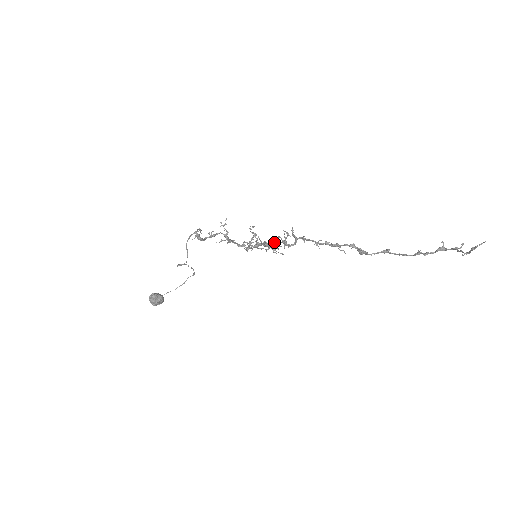
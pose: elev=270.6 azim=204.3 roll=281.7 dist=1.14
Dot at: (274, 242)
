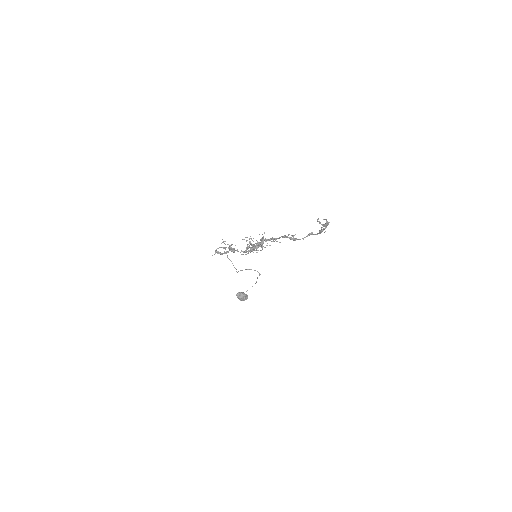
Dot at: occluded
